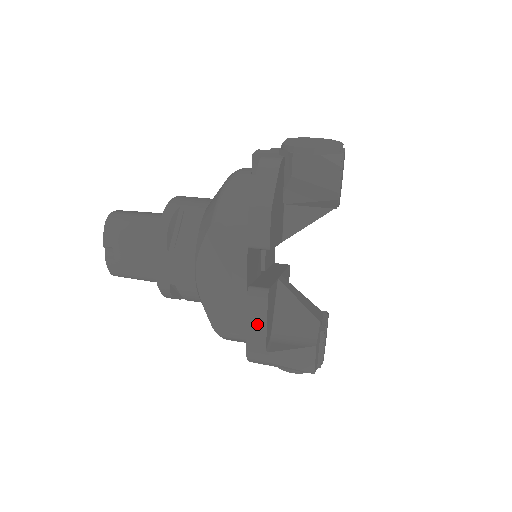
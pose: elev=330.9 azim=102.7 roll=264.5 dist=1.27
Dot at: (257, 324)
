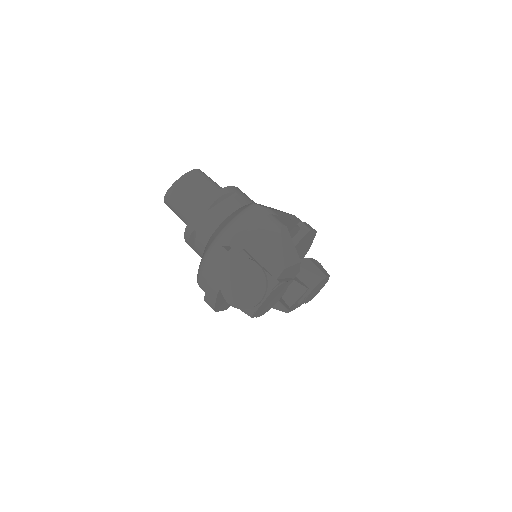
Dot at: occluded
